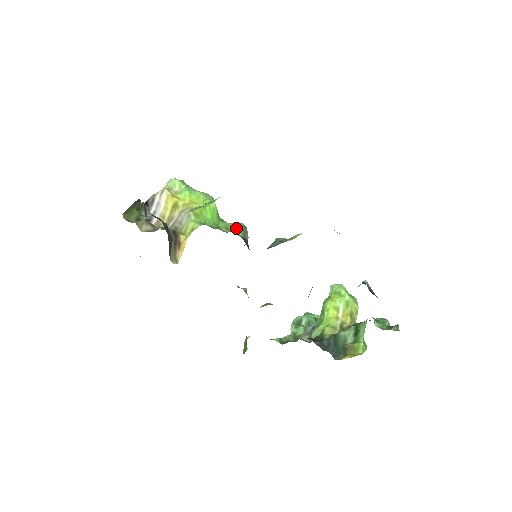
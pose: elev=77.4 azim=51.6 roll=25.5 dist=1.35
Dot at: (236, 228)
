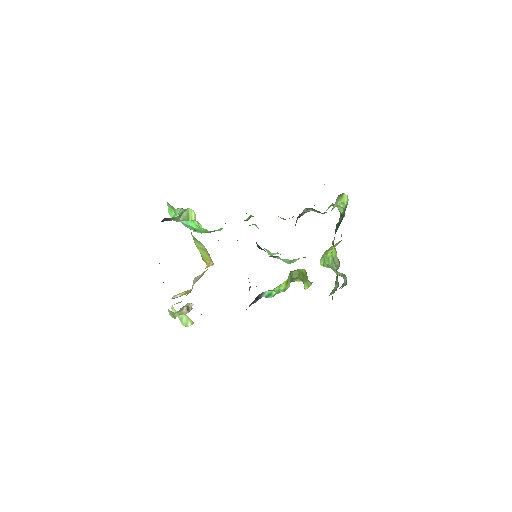
Dot at: occluded
